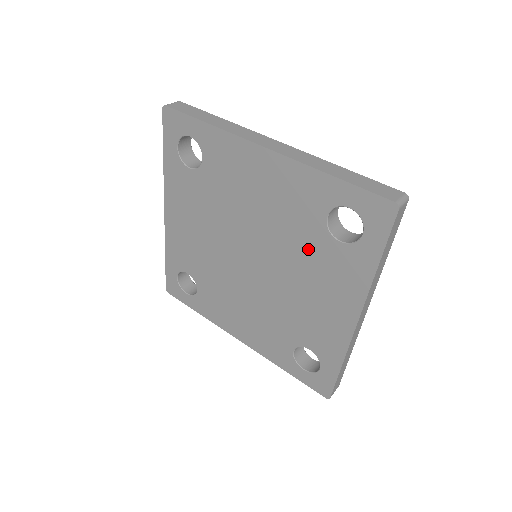
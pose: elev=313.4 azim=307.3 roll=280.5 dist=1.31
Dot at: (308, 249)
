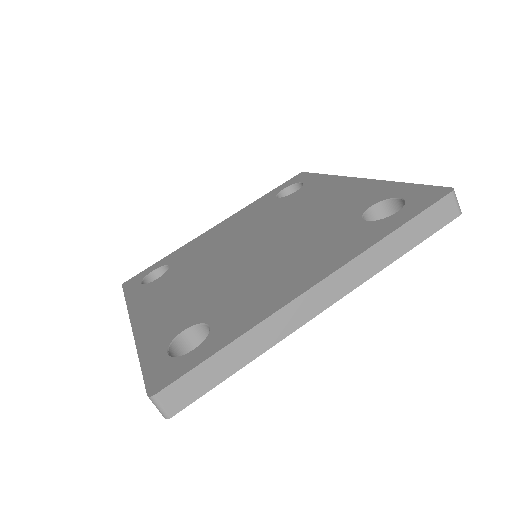
Dot at: (325, 230)
